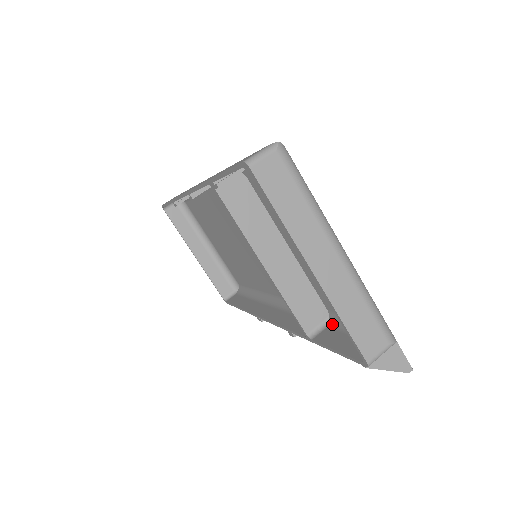
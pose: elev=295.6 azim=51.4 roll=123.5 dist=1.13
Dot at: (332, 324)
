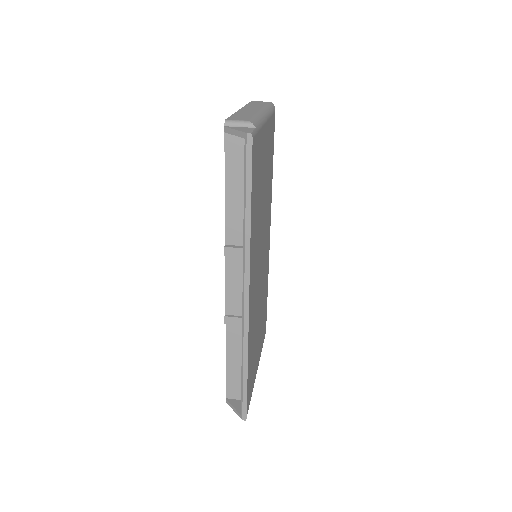
Dot at: occluded
